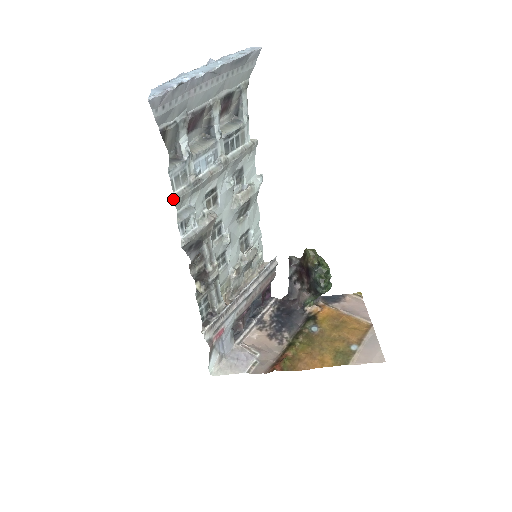
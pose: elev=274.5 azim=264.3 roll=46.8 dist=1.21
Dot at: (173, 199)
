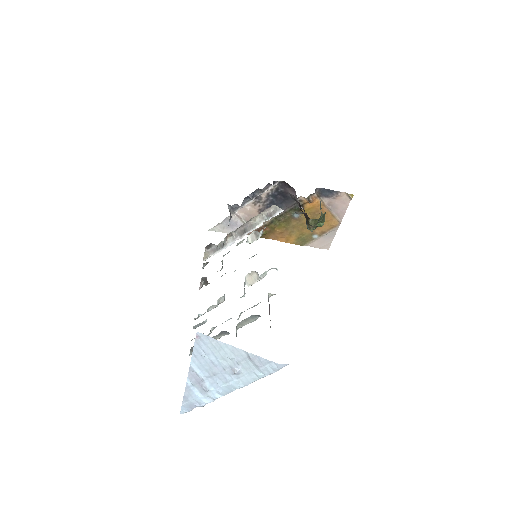
Dot at: occluded
